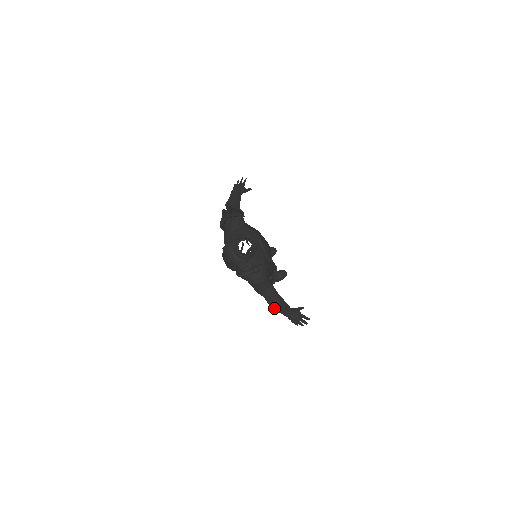
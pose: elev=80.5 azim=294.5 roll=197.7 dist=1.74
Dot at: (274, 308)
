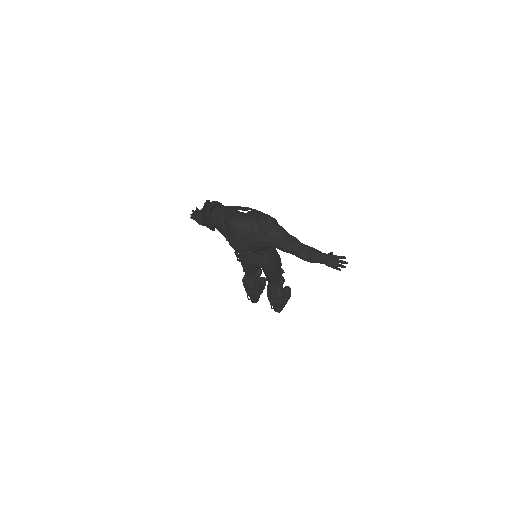
Dot at: (311, 257)
